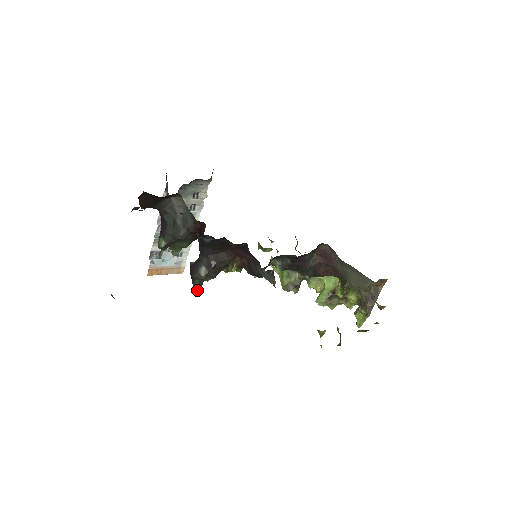
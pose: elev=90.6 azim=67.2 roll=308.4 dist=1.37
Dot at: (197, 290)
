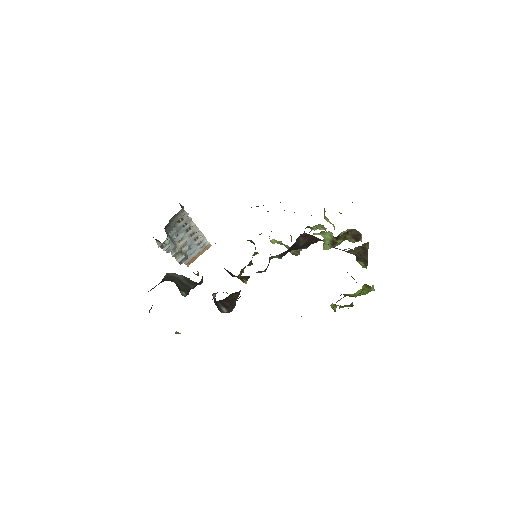
Dot at: occluded
